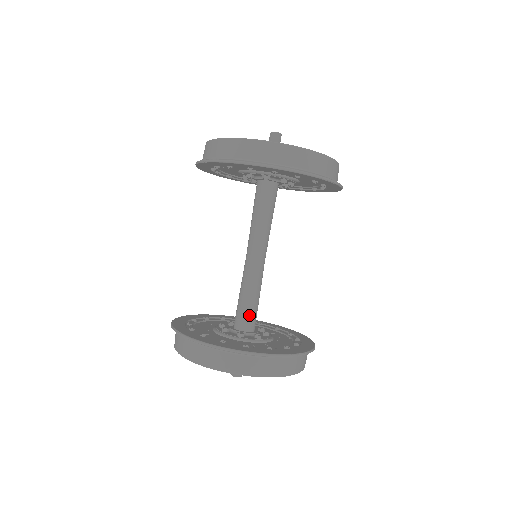
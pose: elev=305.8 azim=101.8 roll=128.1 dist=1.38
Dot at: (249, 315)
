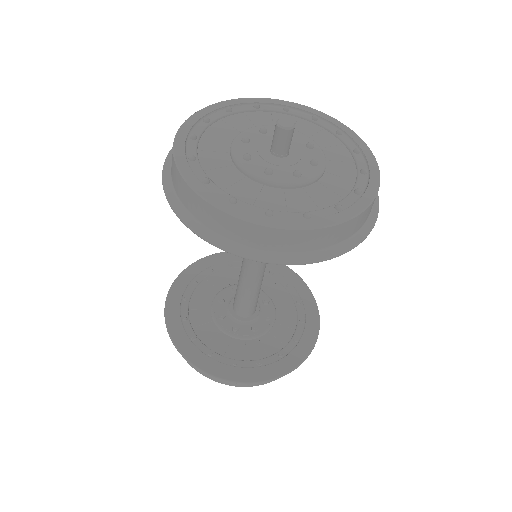
Dot at: (247, 307)
